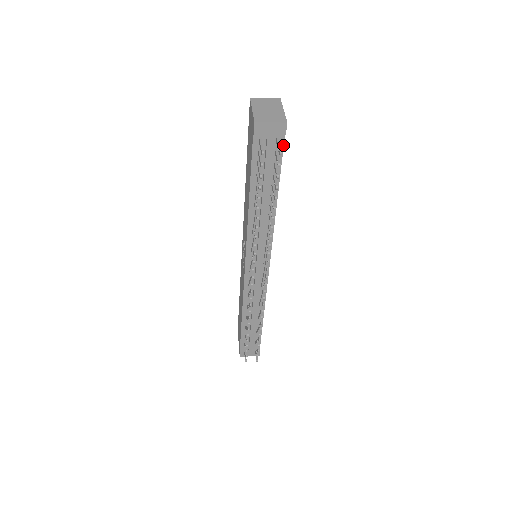
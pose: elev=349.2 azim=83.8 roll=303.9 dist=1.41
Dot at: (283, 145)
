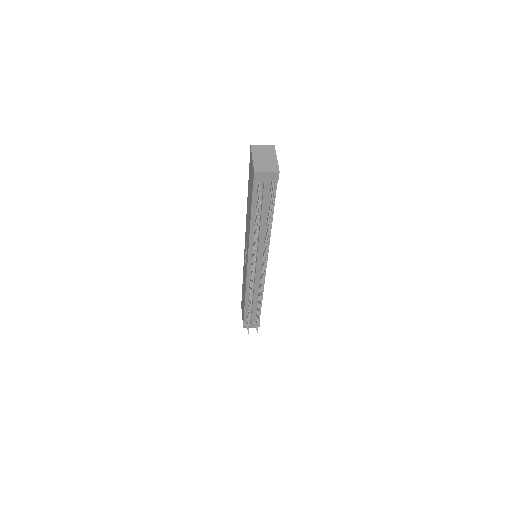
Dot at: occluded
